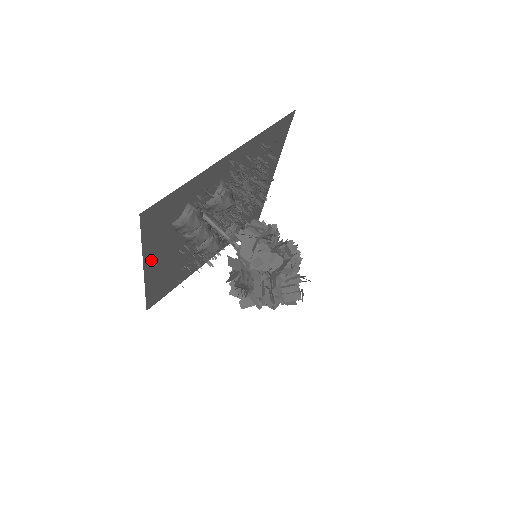
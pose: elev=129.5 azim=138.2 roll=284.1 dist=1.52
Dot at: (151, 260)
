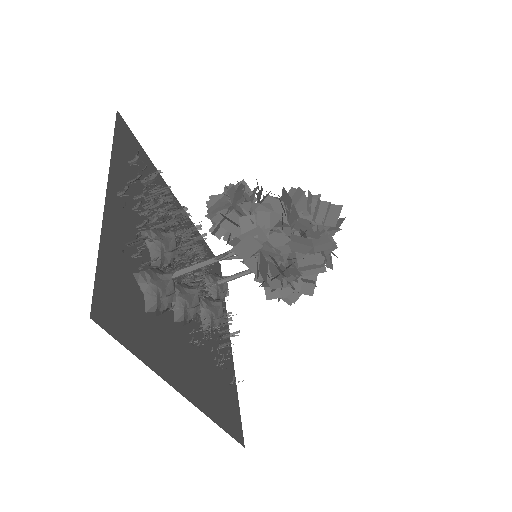
Dot at: (177, 378)
